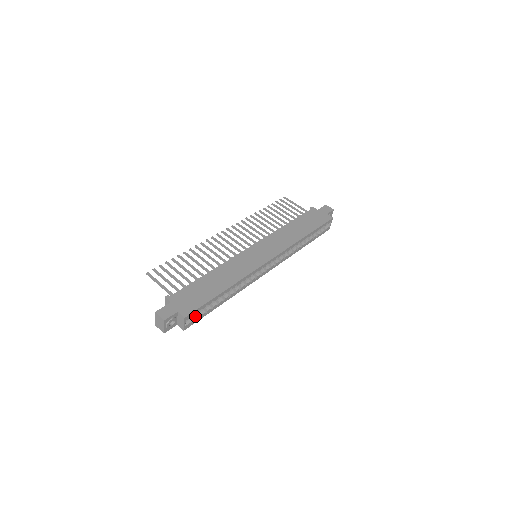
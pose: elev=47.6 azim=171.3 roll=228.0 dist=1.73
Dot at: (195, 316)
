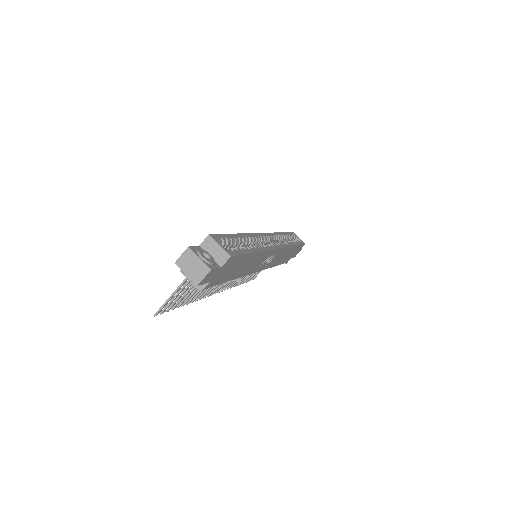
Dot at: occluded
